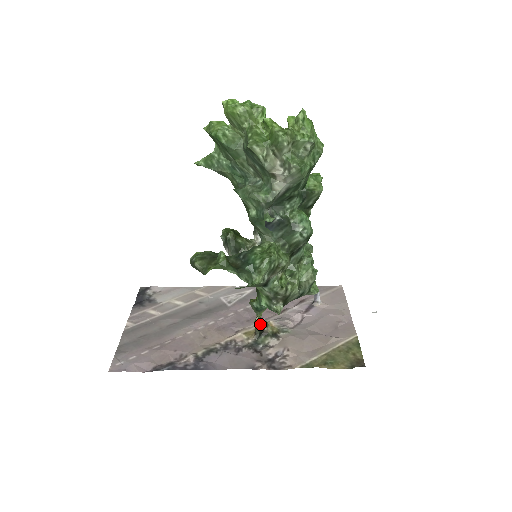
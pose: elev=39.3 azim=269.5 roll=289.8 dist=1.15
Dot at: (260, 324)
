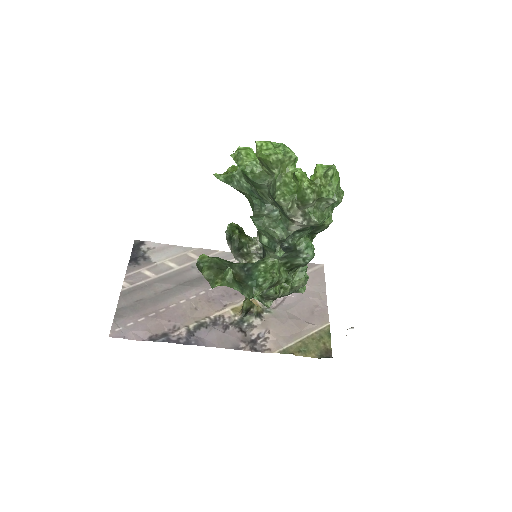
Dot at: (248, 305)
